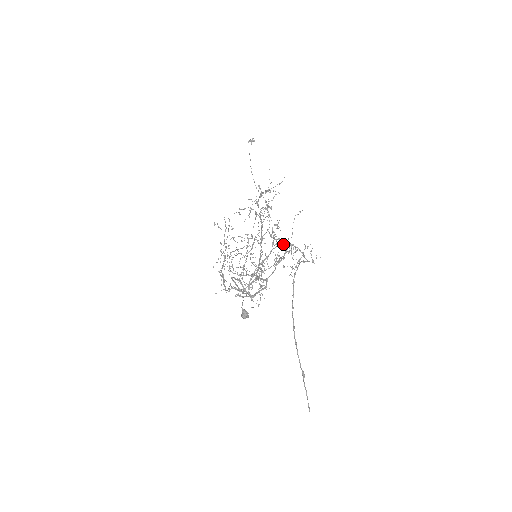
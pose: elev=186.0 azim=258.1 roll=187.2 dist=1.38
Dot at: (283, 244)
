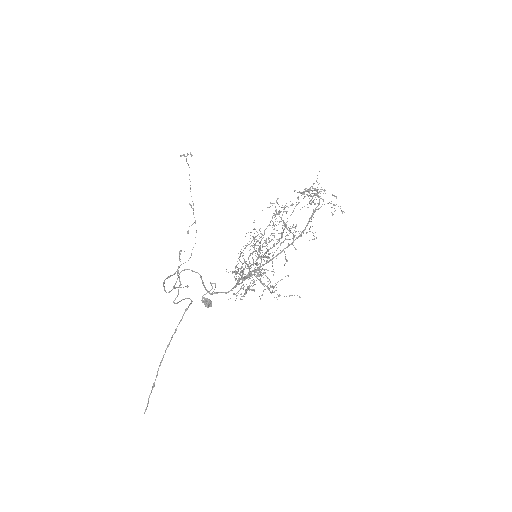
Dot at: (178, 273)
